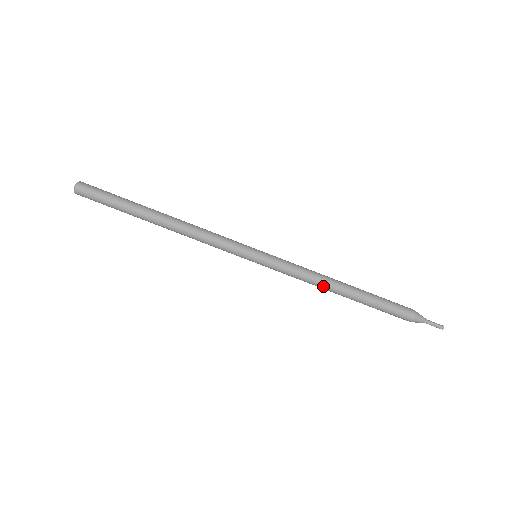
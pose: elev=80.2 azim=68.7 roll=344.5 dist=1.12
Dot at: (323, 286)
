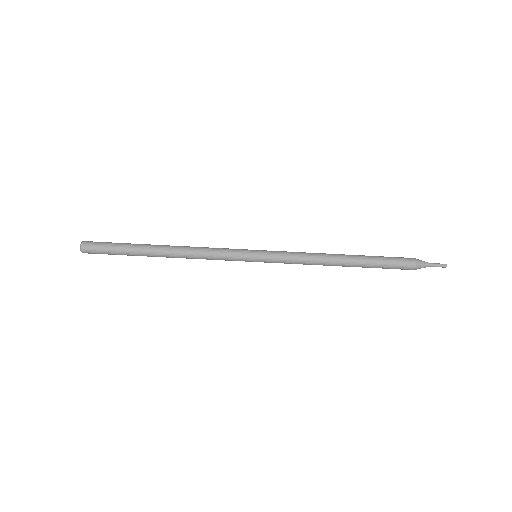
Dot at: (324, 258)
